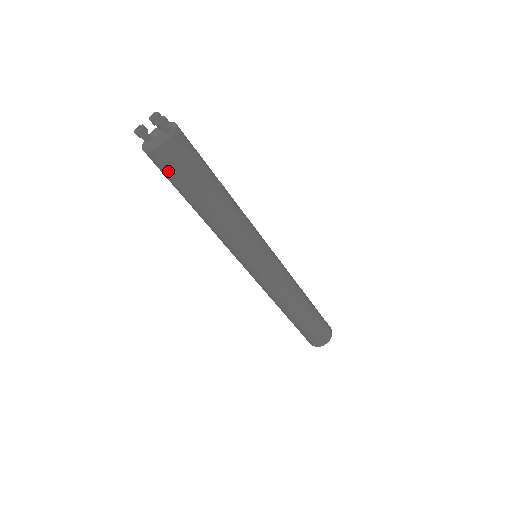
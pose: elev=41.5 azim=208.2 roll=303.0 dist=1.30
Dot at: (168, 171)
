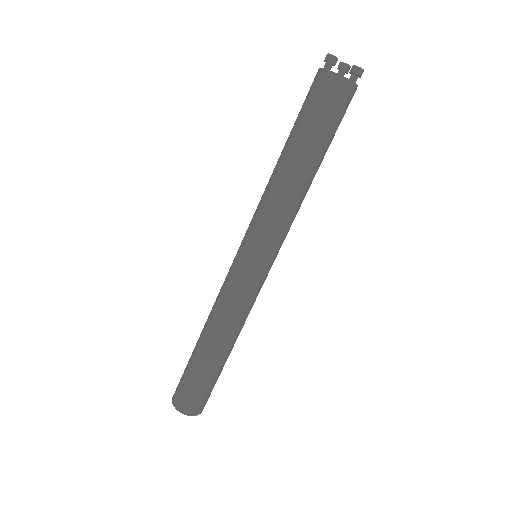
Dot at: (323, 102)
